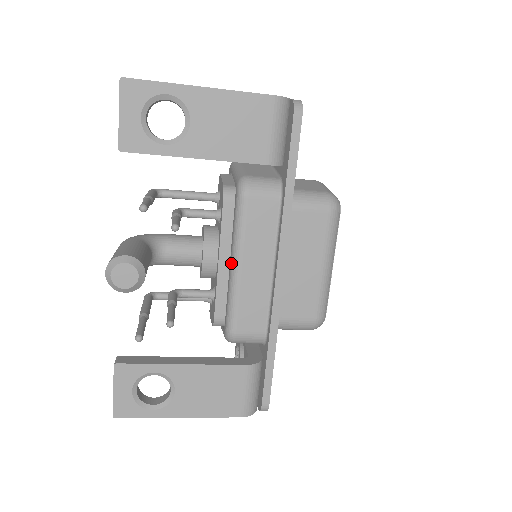
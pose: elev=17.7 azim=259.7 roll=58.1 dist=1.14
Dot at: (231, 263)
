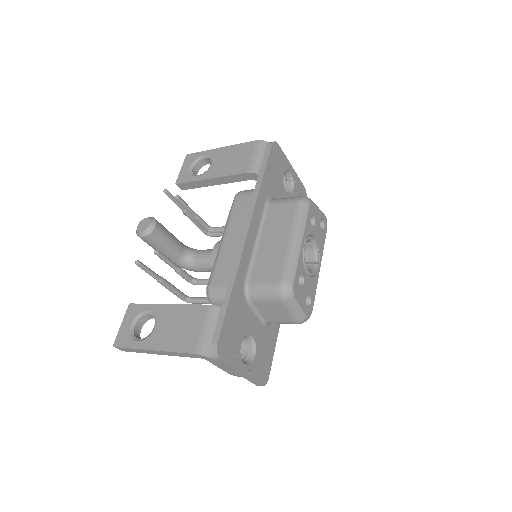
Dot at: occluded
